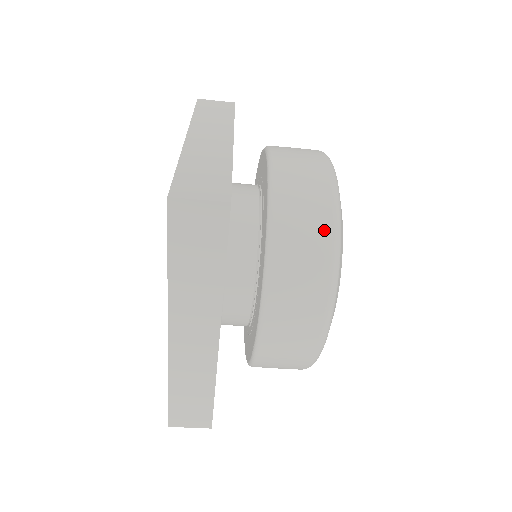
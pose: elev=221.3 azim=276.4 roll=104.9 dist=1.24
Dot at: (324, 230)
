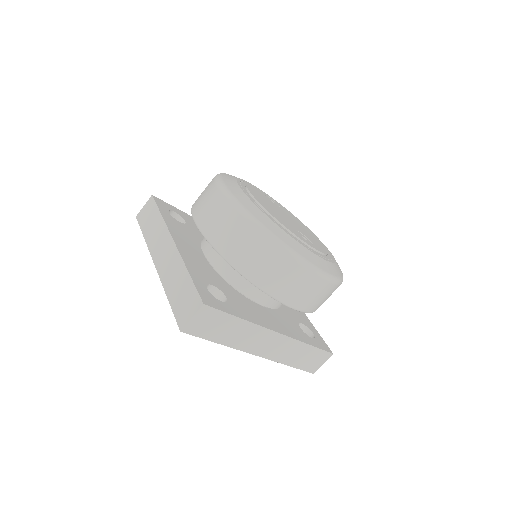
Dot at: occluded
